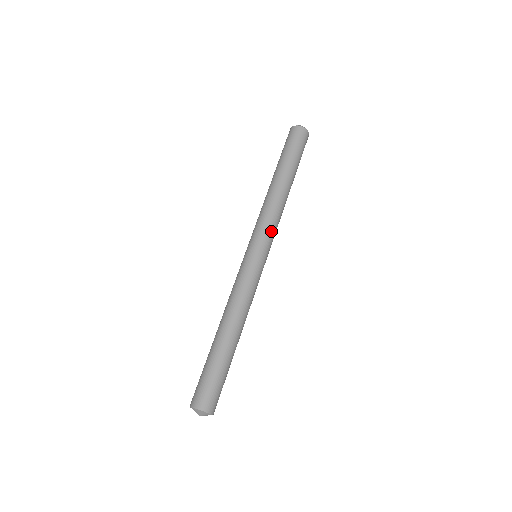
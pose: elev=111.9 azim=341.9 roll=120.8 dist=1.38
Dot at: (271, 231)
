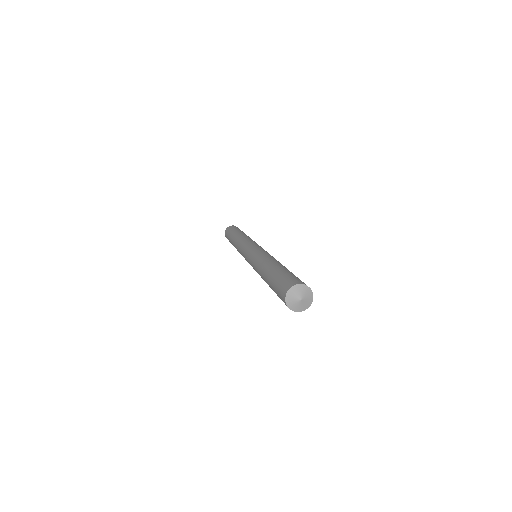
Dot at: occluded
